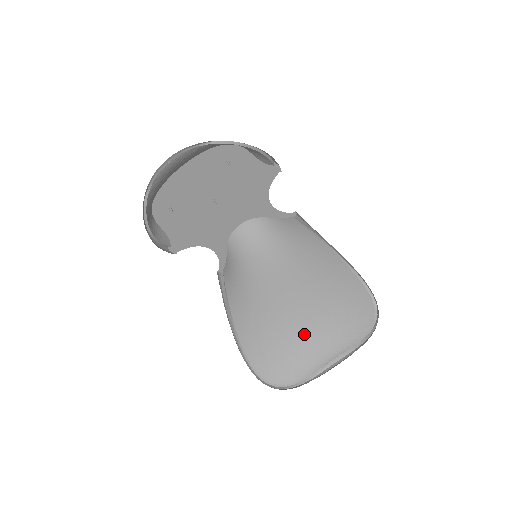
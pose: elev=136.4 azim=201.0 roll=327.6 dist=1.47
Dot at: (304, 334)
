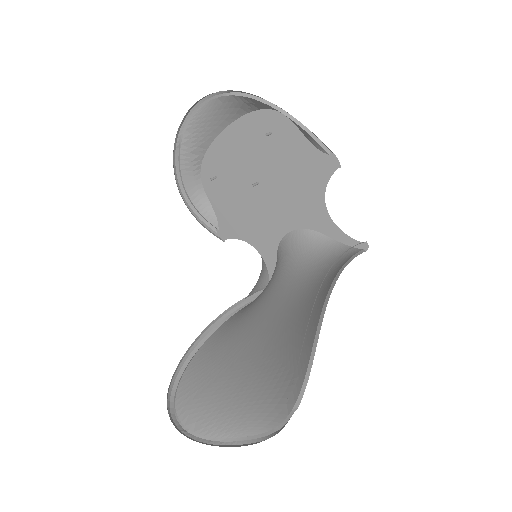
Dot at: (240, 377)
